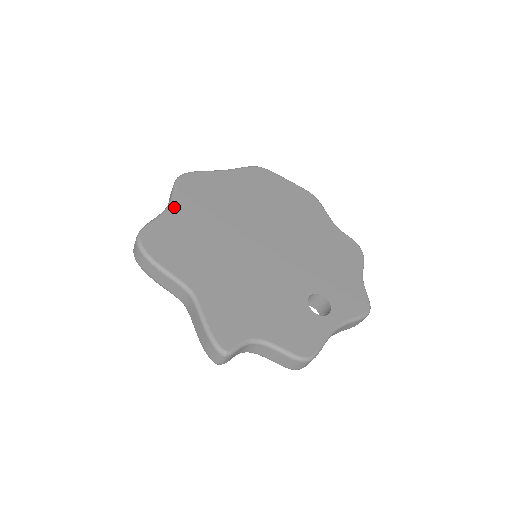
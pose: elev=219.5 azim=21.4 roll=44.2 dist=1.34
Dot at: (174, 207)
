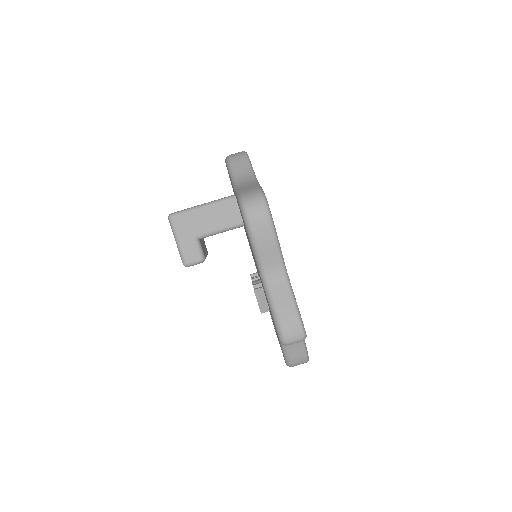
Dot at: occluded
